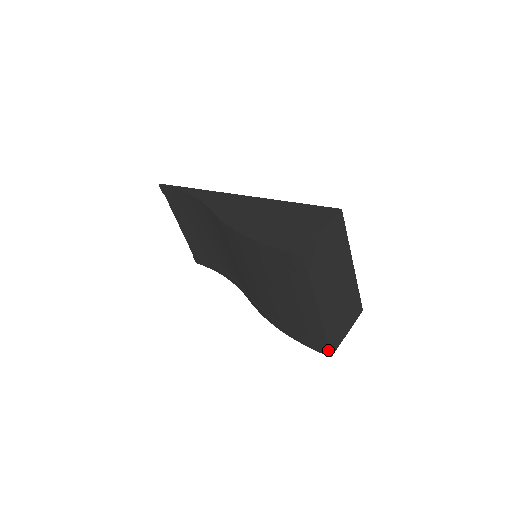
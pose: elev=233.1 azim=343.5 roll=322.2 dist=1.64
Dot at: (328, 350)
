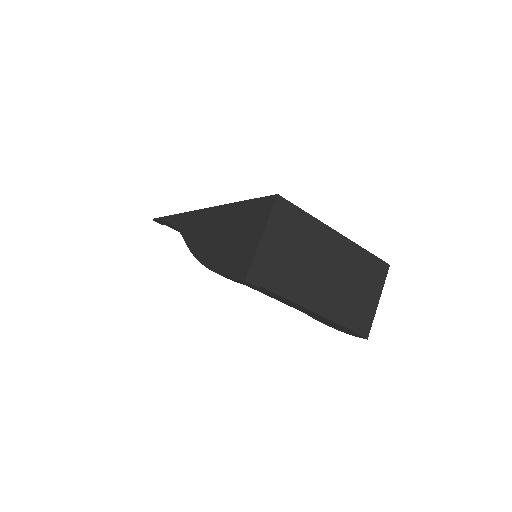
Dot at: (358, 335)
